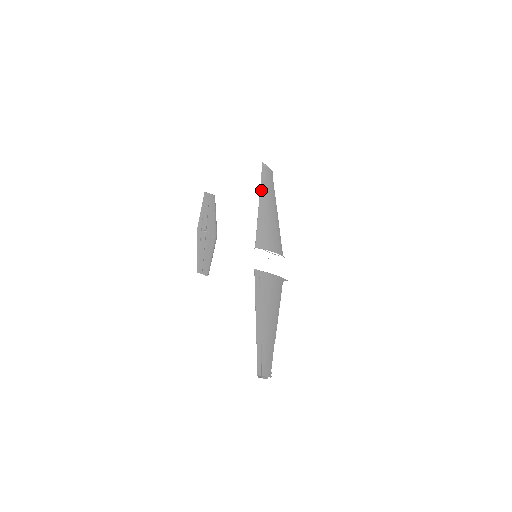
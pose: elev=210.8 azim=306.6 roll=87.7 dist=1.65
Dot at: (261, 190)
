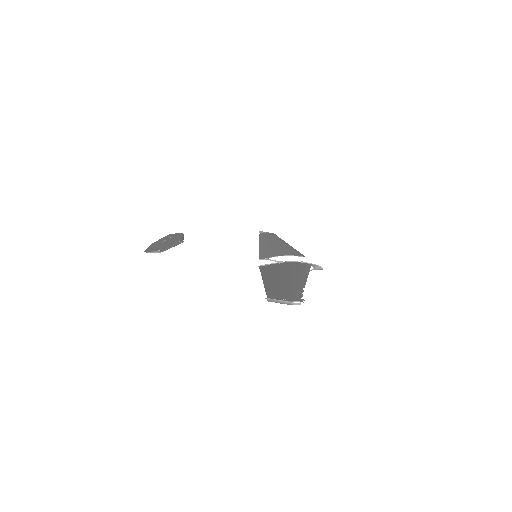
Dot at: (261, 240)
